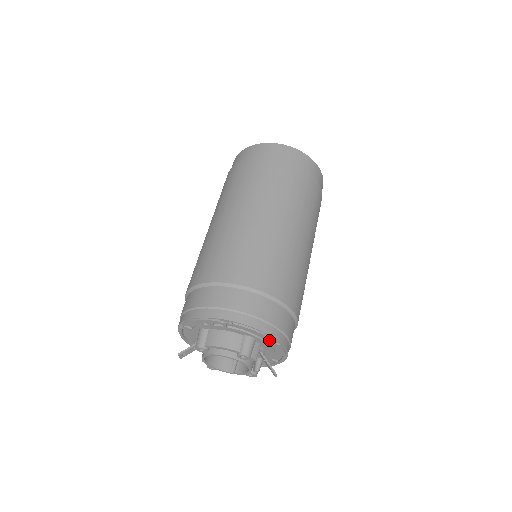
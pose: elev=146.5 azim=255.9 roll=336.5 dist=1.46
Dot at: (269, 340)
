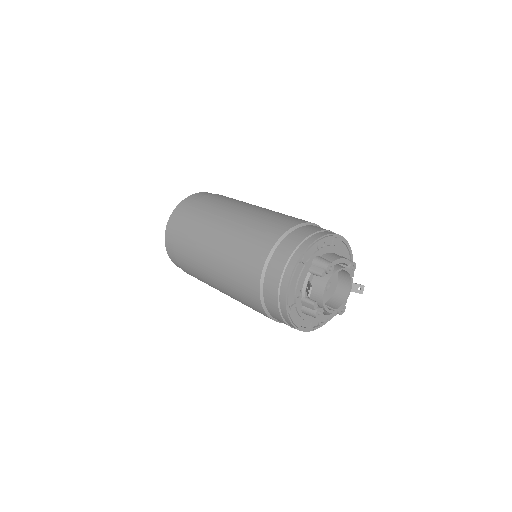
Dot at: occluded
